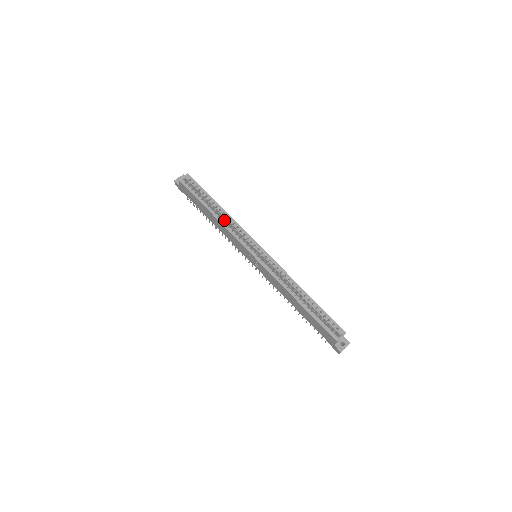
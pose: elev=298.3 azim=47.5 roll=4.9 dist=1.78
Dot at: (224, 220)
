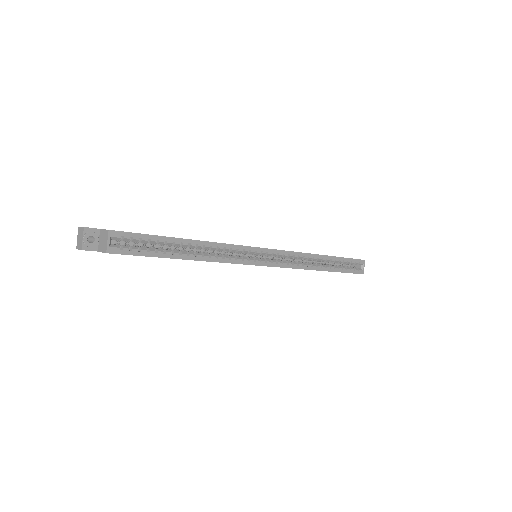
Dot at: (204, 251)
